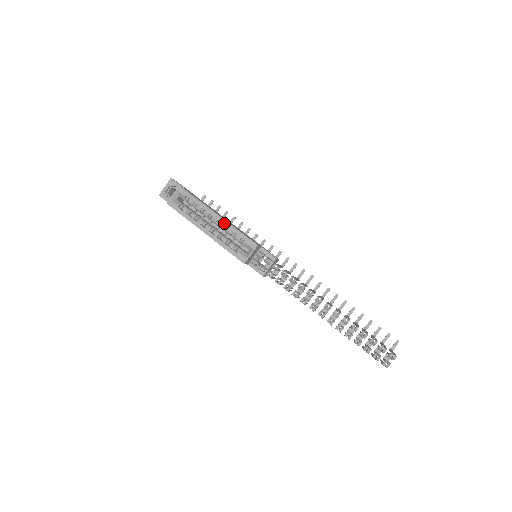
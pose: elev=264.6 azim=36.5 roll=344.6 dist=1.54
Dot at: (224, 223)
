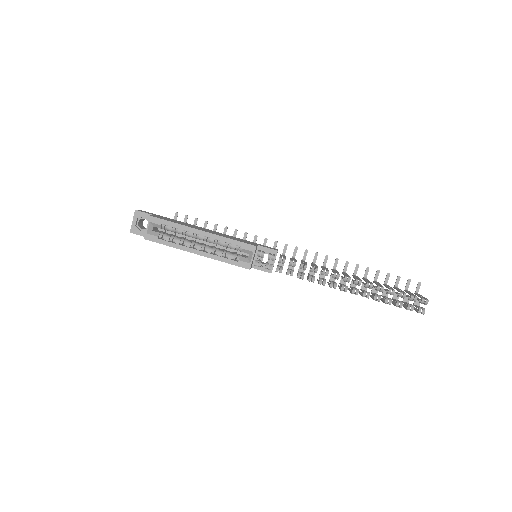
Dot at: (213, 237)
